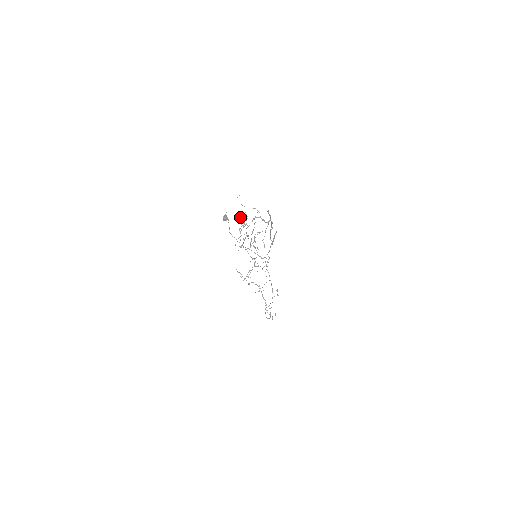
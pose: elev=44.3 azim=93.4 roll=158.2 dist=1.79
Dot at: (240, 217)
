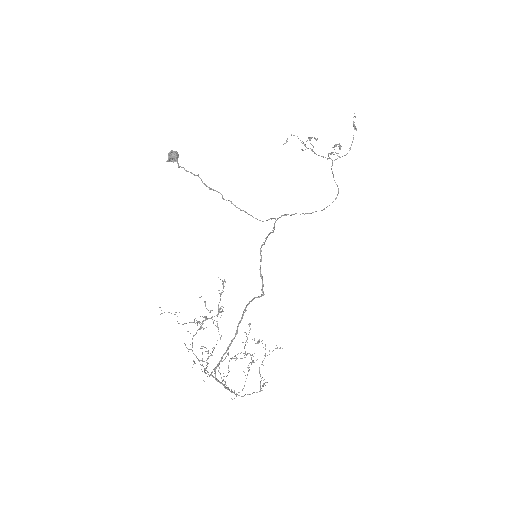
Dot at: occluded
